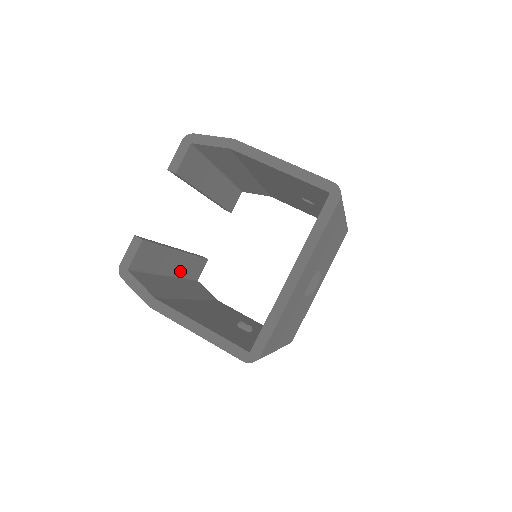
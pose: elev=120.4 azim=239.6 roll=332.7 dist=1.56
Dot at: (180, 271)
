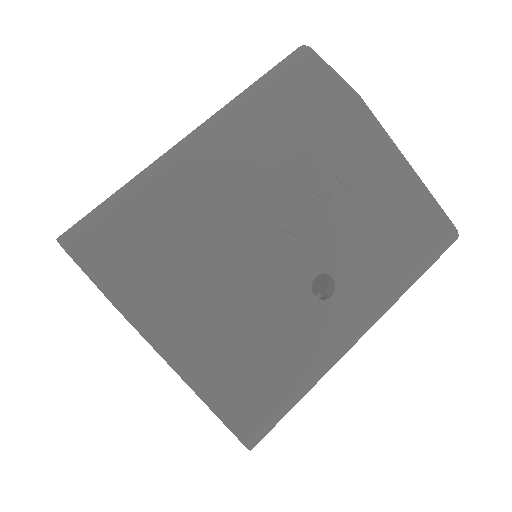
Dot at: occluded
